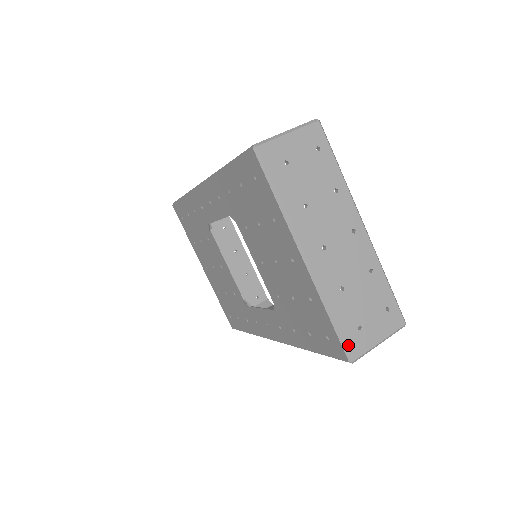
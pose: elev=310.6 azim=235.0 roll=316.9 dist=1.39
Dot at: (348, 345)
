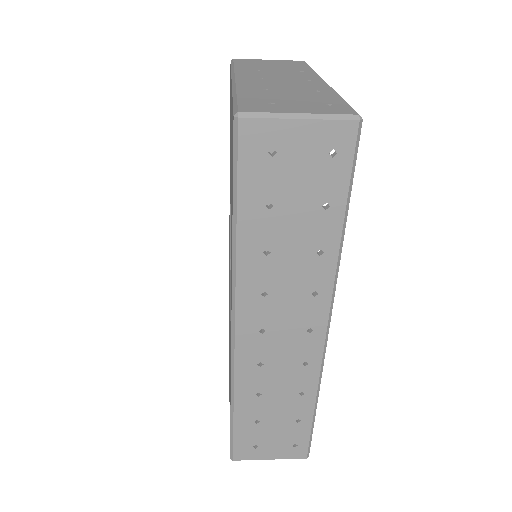
Dot at: (241, 105)
